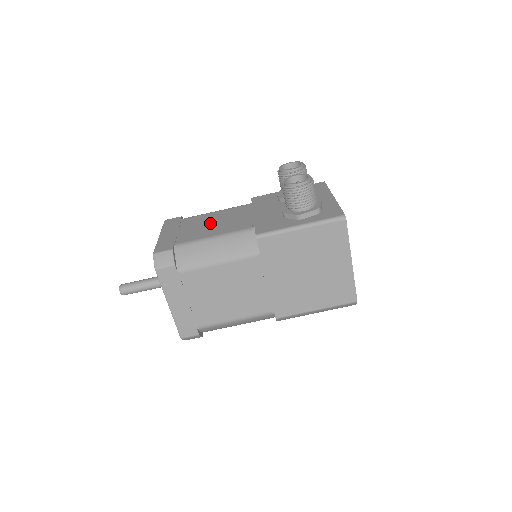
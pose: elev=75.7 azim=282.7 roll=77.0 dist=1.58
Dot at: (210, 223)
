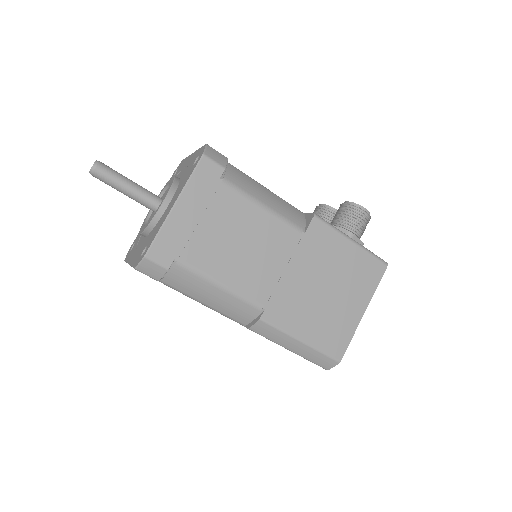
Dot at: occluded
